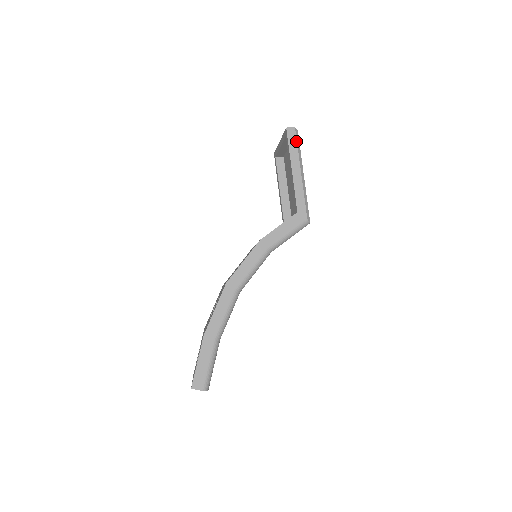
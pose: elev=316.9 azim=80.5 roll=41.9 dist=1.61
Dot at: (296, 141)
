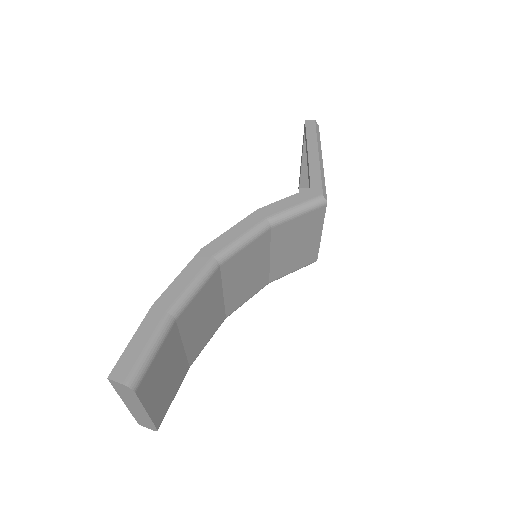
Dot at: (315, 130)
